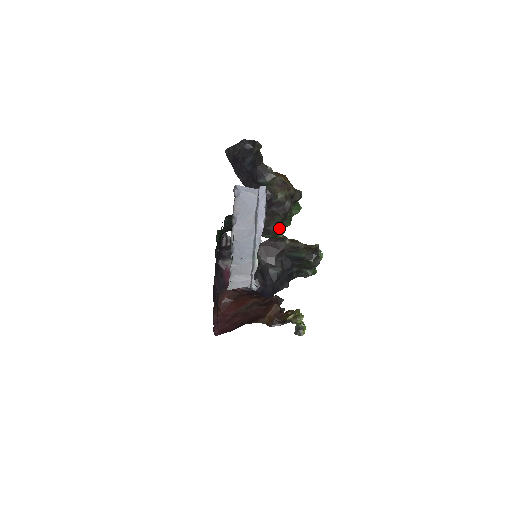
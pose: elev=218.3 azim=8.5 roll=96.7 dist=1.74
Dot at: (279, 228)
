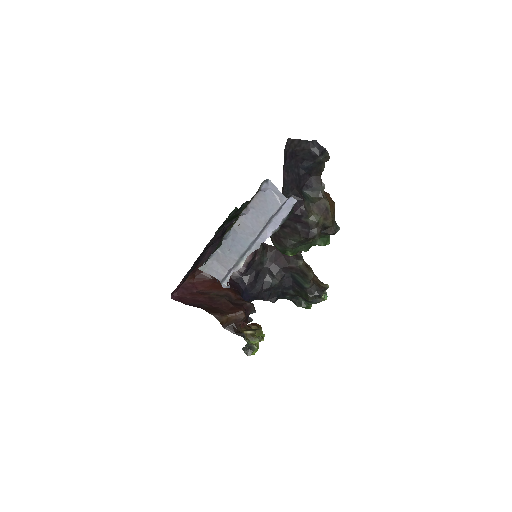
Dot at: (293, 247)
